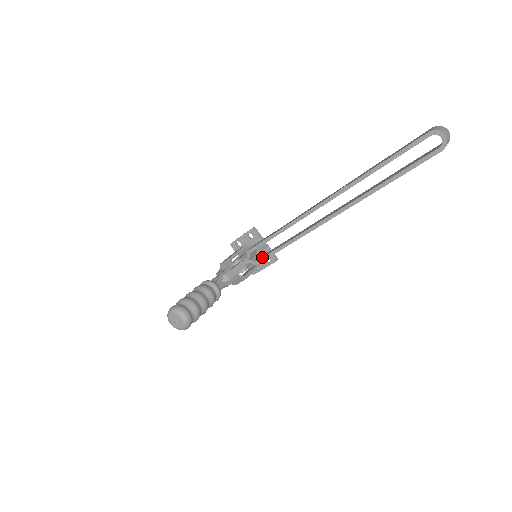
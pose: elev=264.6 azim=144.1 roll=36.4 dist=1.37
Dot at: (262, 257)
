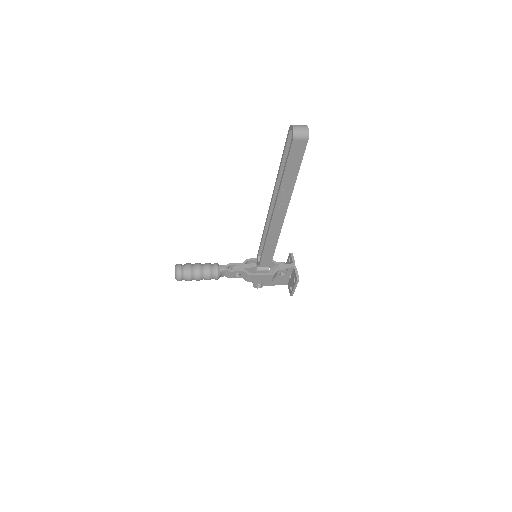
Dot at: (260, 258)
